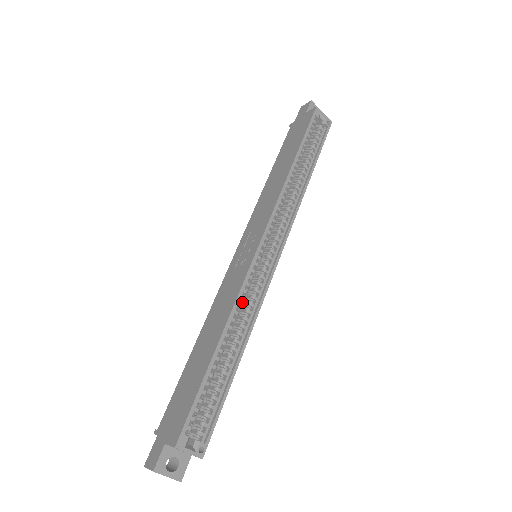
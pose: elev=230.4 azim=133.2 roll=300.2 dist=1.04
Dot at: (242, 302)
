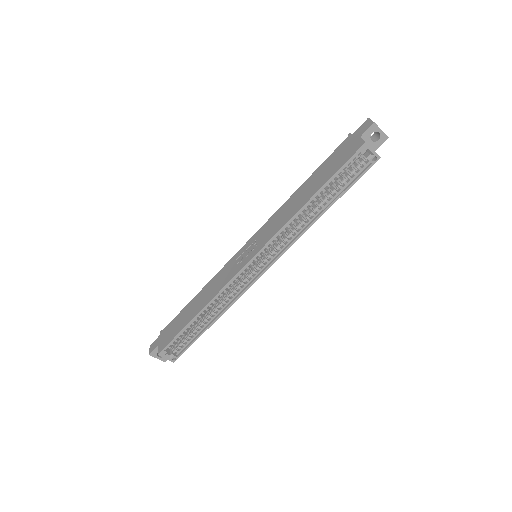
Dot at: occluded
